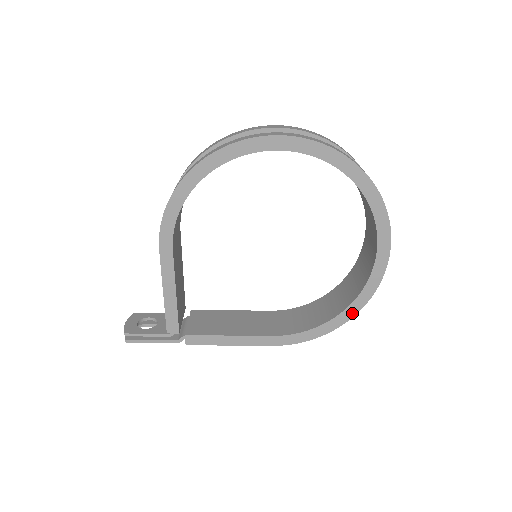
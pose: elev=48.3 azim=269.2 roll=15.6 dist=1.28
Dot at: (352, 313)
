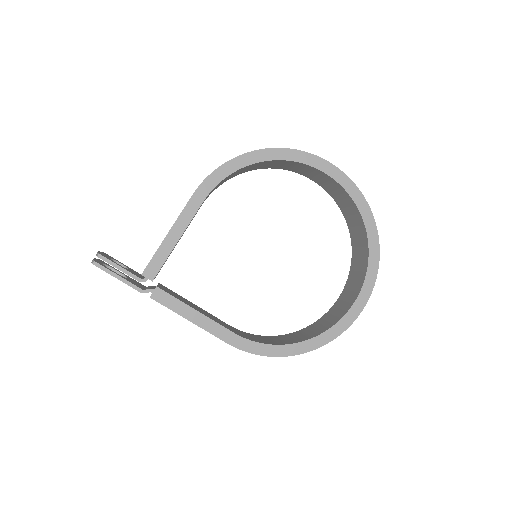
Dot at: (311, 347)
